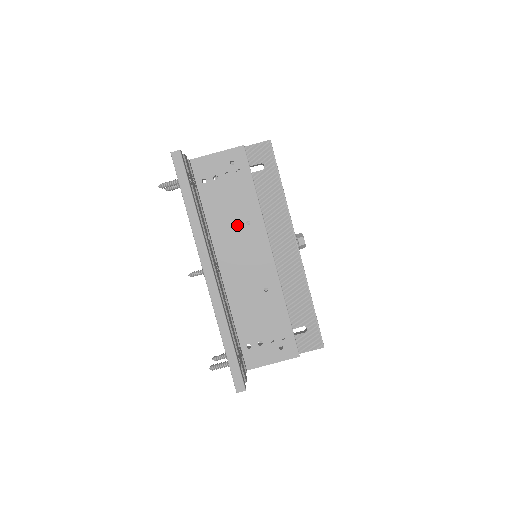
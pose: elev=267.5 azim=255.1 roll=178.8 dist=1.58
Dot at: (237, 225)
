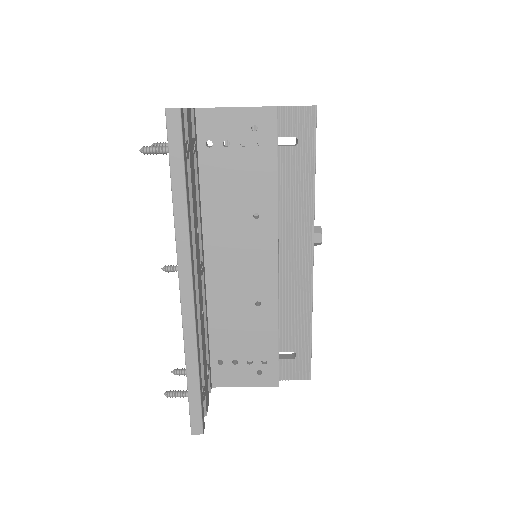
Dot at: (241, 215)
